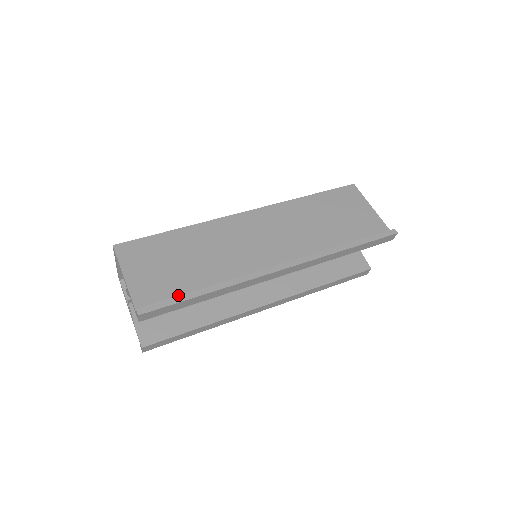
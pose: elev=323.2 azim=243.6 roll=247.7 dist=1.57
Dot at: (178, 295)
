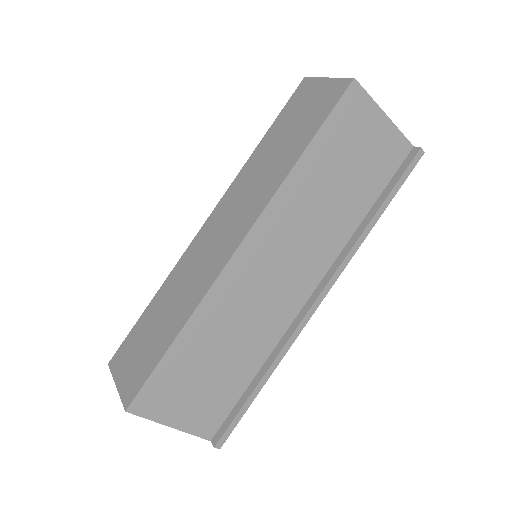
Dot at: (235, 399)
